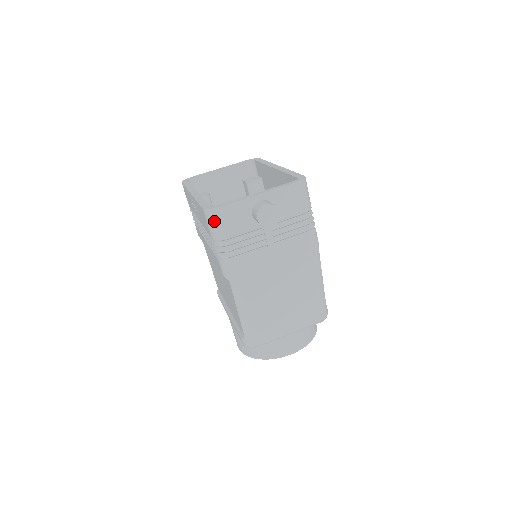
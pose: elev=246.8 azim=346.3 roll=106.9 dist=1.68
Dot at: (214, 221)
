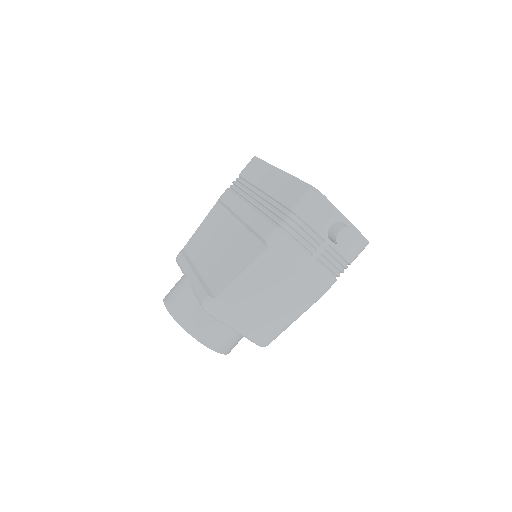
Dot at: (312, 200)
